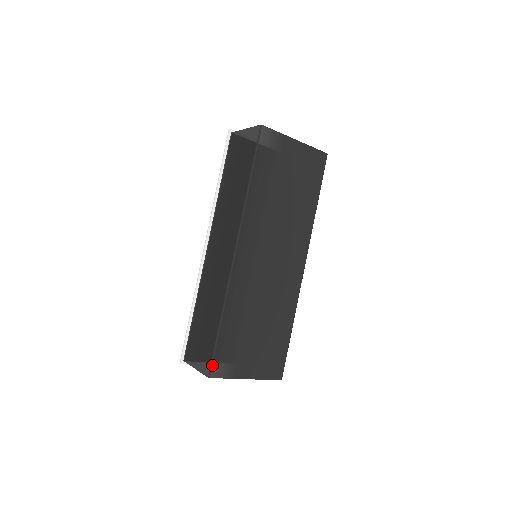
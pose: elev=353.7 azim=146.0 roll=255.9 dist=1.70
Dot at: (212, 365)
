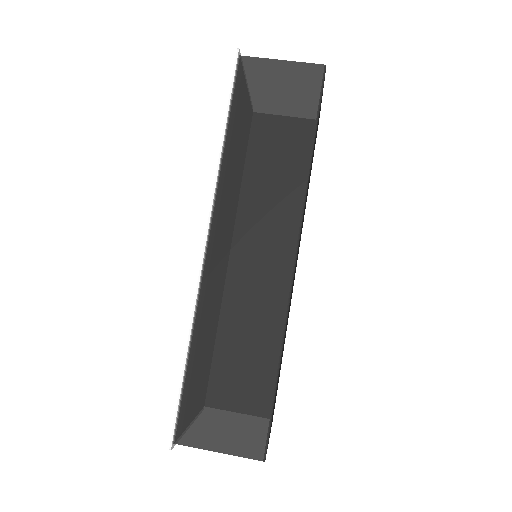
Dot at: (268, 440)
